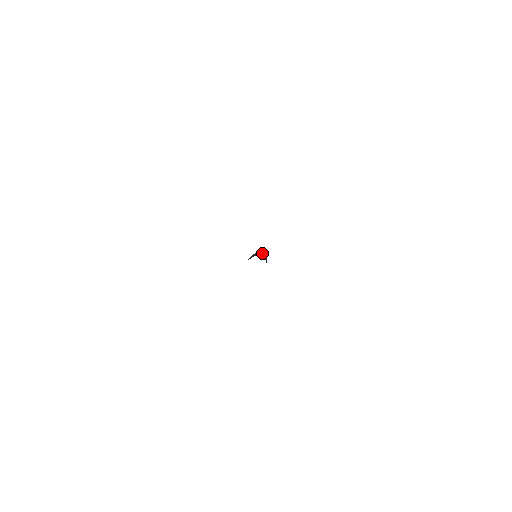
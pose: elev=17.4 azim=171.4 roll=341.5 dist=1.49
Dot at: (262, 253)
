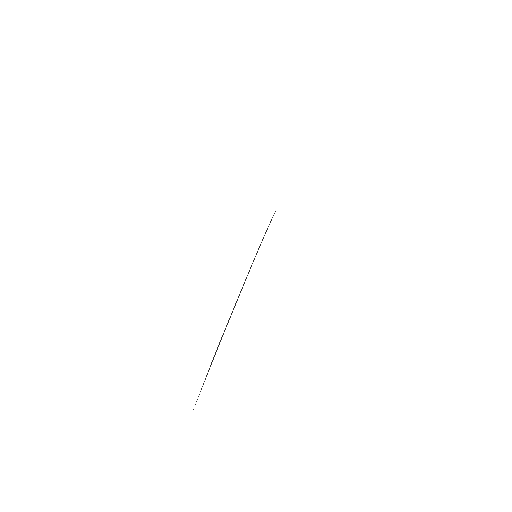
Dot at: occluded
